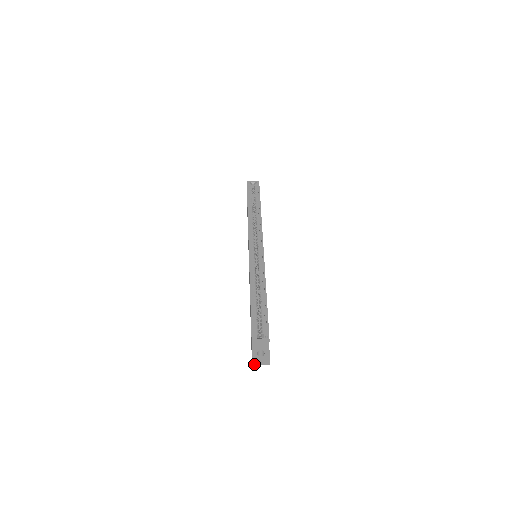
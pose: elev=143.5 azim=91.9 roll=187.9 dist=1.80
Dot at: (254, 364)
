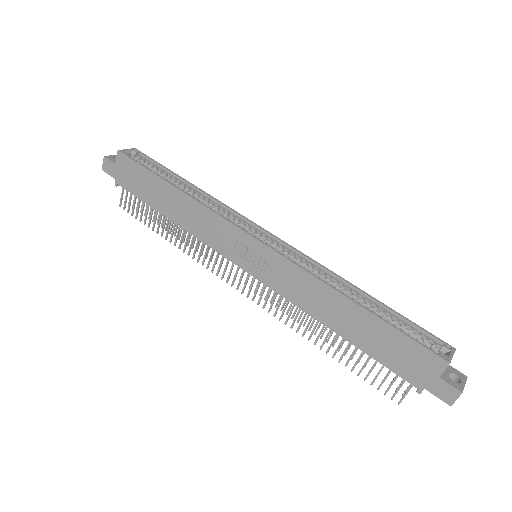
Dot at: (453, 402)
